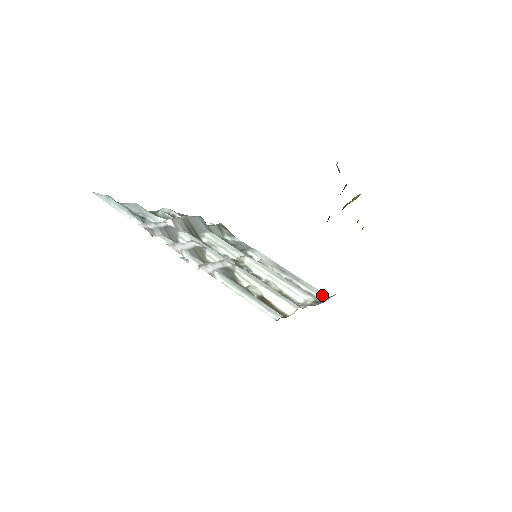
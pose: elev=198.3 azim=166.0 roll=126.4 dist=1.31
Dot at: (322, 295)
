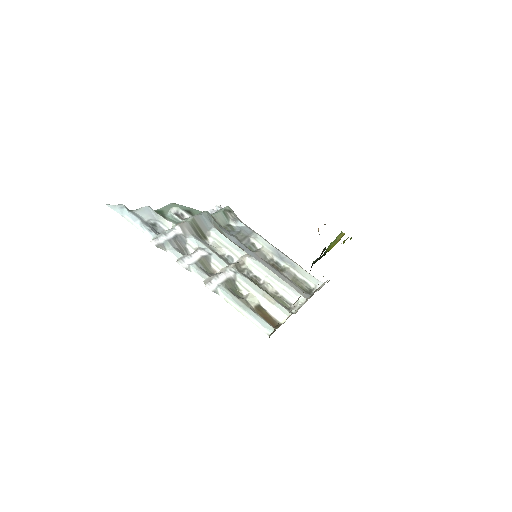
Dot at: (315, 282)
